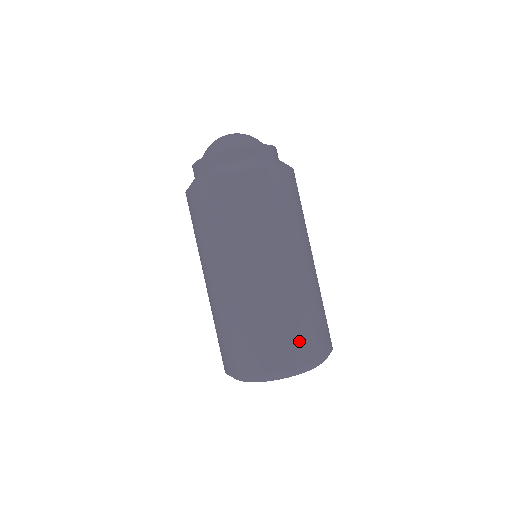
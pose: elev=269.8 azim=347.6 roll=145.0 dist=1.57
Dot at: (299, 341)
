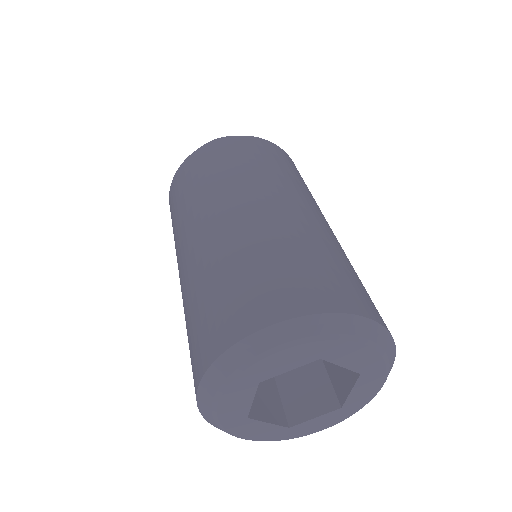
Dot at: (355, 287)
